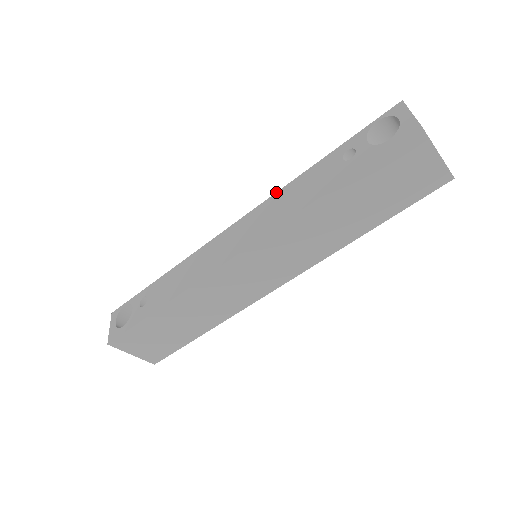
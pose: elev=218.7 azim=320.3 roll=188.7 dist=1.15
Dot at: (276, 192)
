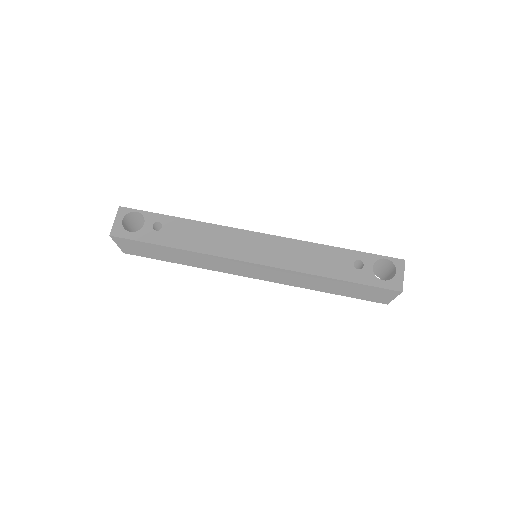
Dot at: occluded
